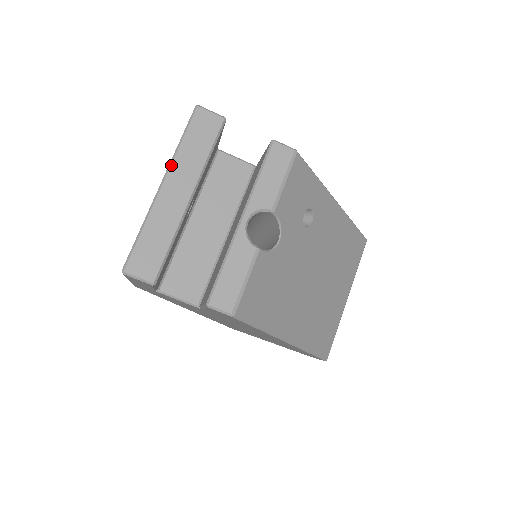
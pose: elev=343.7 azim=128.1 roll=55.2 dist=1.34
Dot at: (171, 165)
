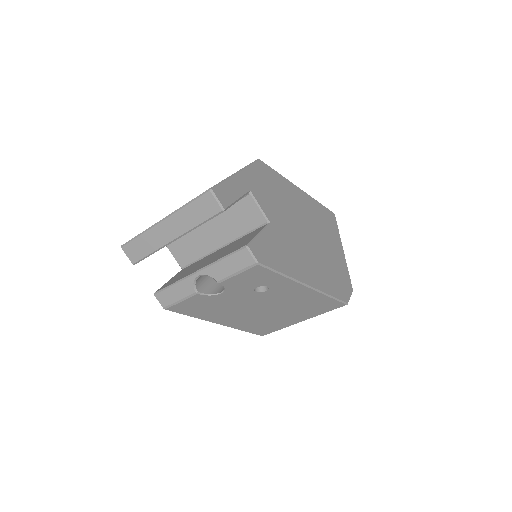
Dot at: (173, 214)
